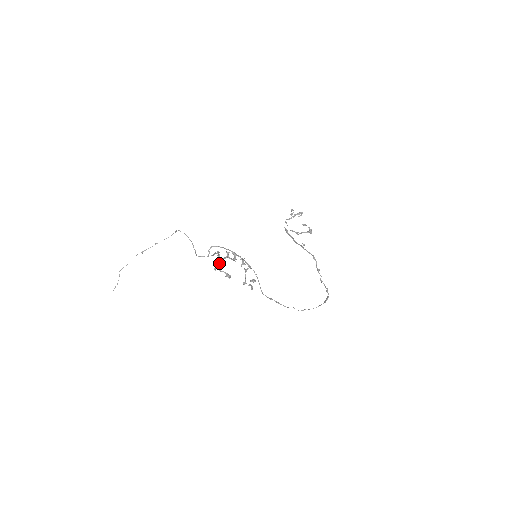
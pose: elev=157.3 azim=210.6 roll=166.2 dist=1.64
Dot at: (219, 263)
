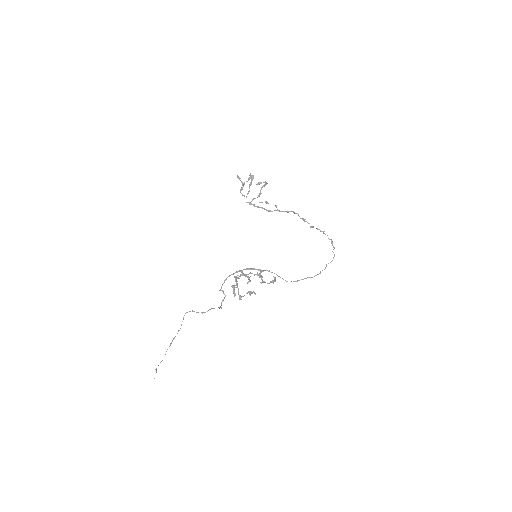
Dot at: (238, 292)
